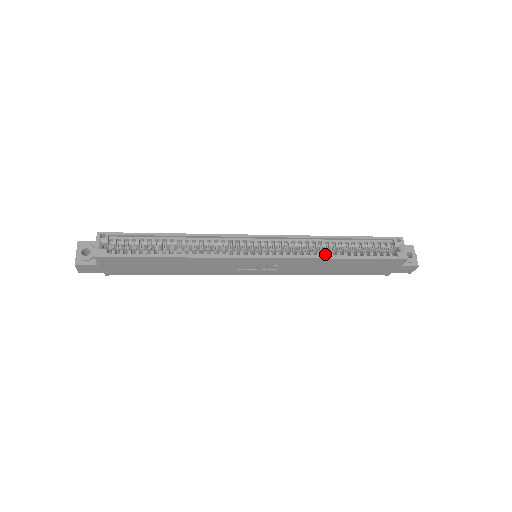
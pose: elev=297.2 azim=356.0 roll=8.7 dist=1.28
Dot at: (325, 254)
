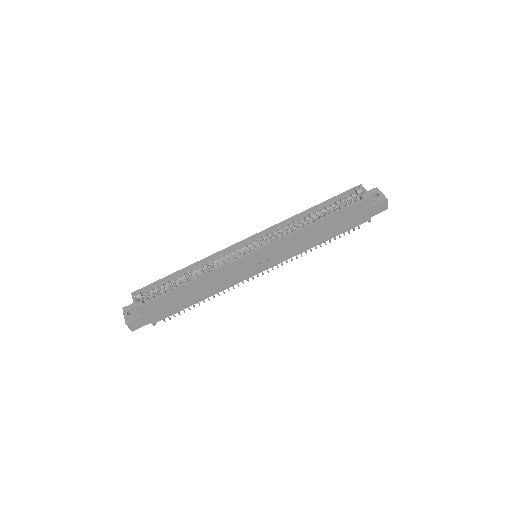
Dot at: (304, 226)
